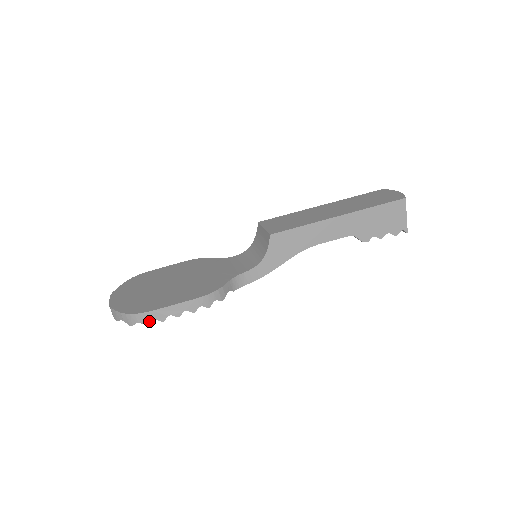
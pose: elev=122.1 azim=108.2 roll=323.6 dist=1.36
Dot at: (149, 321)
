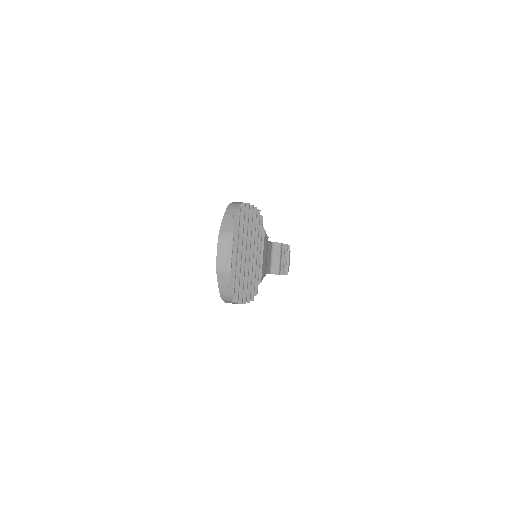
Dot at: (243, 203)
